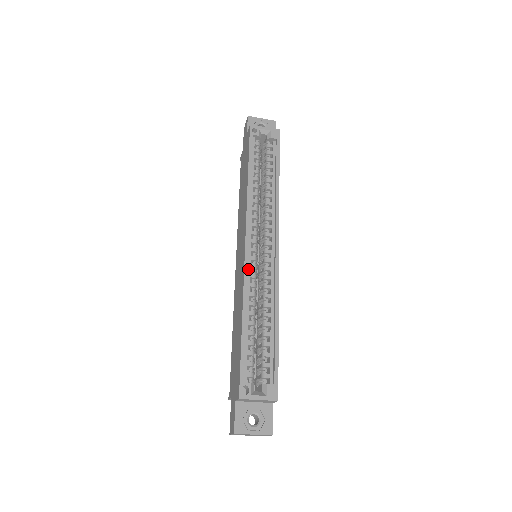
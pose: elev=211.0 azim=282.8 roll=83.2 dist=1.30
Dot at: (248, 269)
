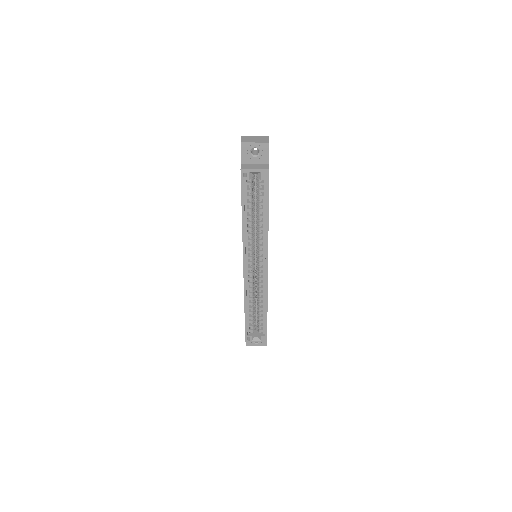
Dot at: (247, 281)
